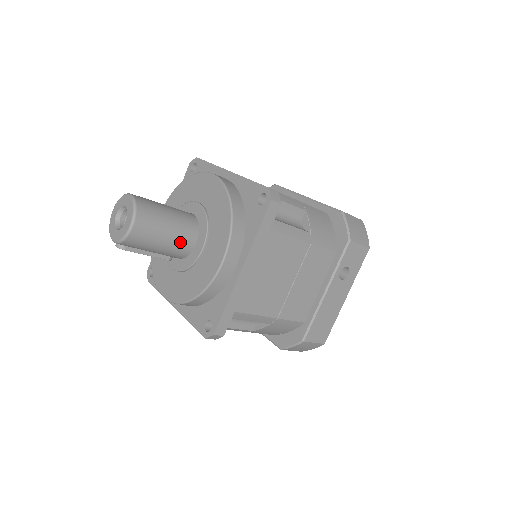
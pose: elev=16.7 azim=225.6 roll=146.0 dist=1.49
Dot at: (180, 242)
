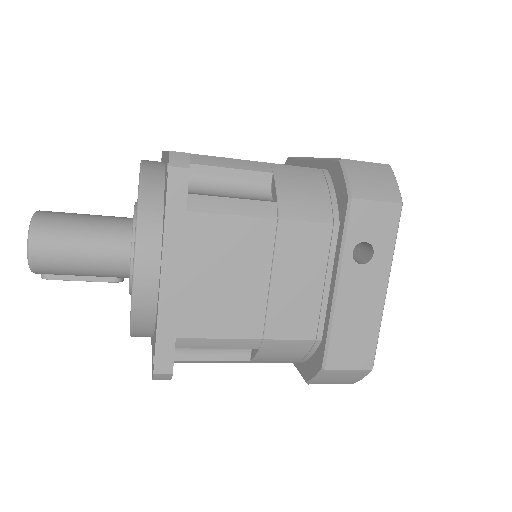
Dot at: (106, 256)
